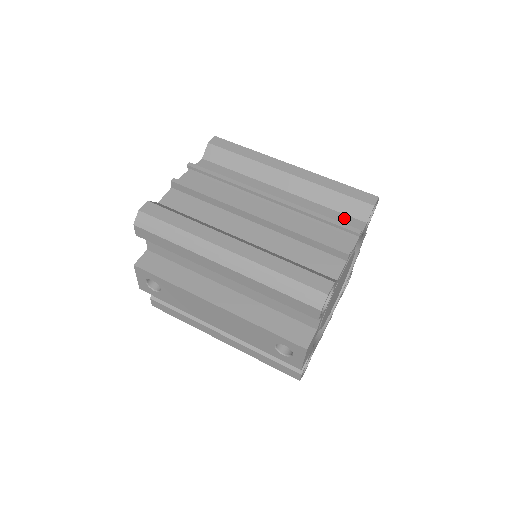
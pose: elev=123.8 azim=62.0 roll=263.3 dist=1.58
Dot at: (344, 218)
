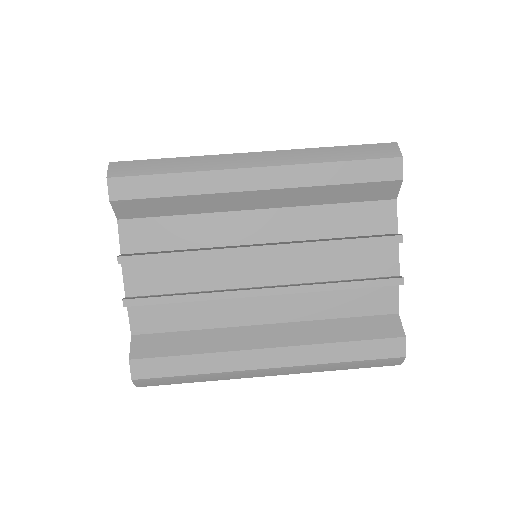
Dot at: (365, 210)
